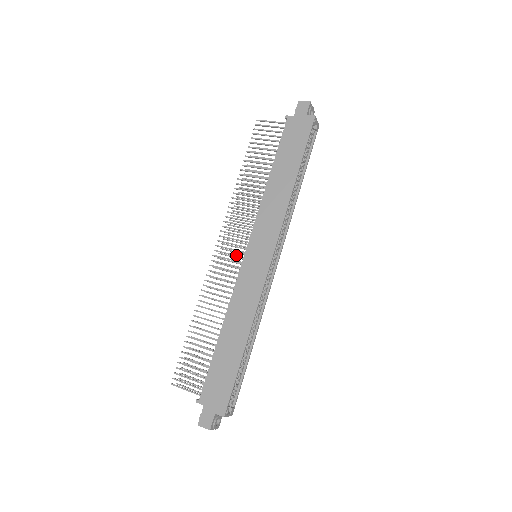
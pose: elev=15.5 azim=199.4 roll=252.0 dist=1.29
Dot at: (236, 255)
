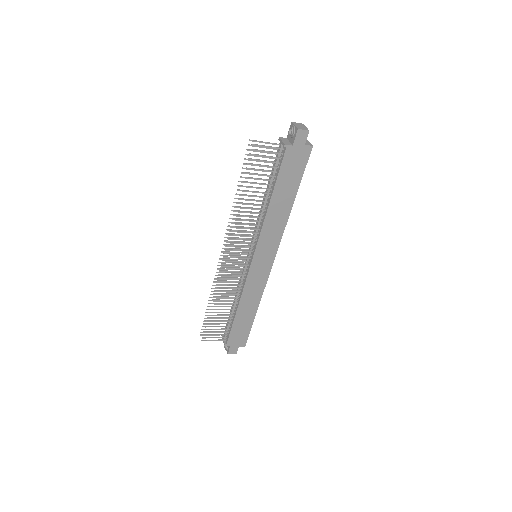
Dot at: occluded
